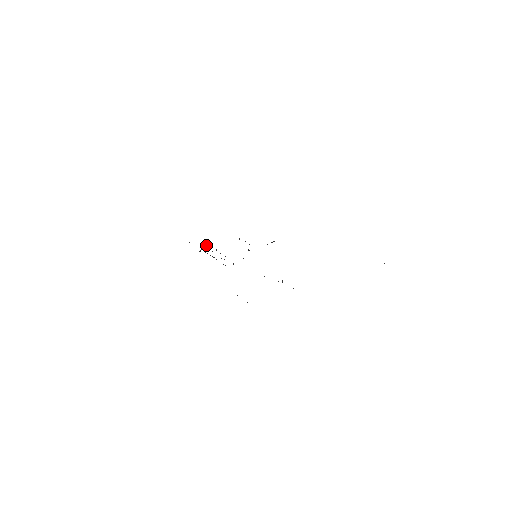
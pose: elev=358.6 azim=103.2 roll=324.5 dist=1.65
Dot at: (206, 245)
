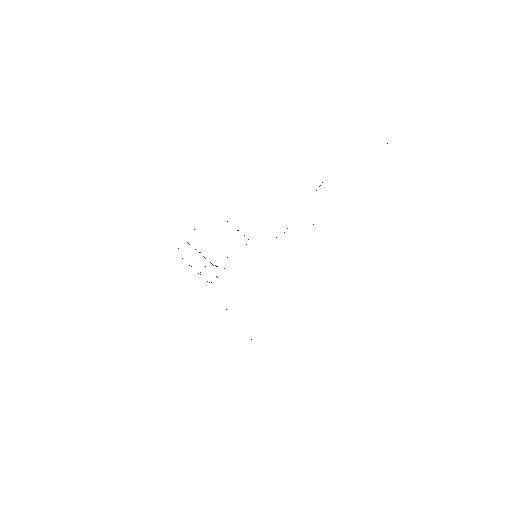
Dot at: occluded
